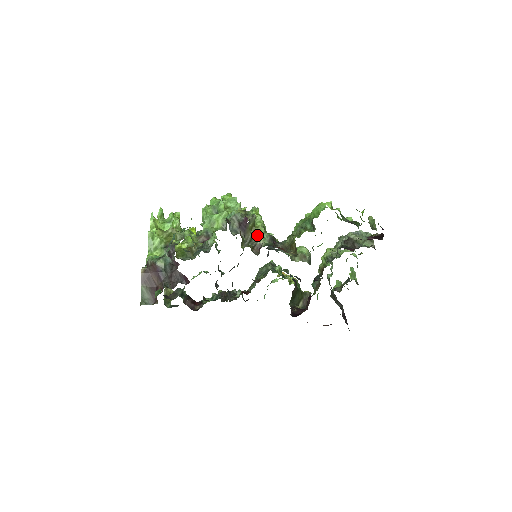
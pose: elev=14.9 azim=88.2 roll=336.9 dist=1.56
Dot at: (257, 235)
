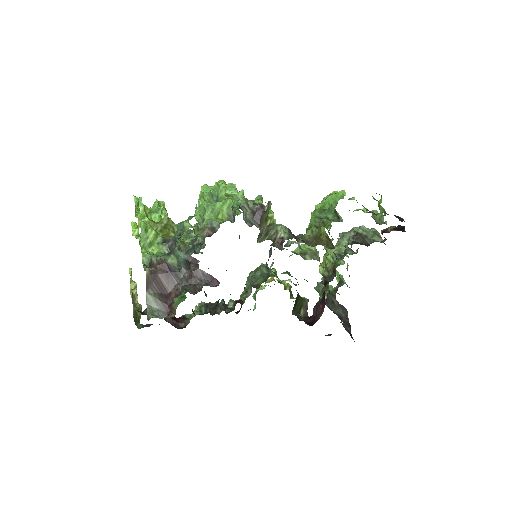
Dot at: (275, 226)
